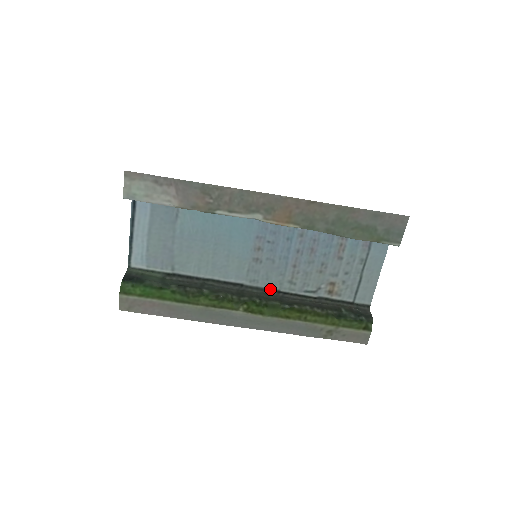
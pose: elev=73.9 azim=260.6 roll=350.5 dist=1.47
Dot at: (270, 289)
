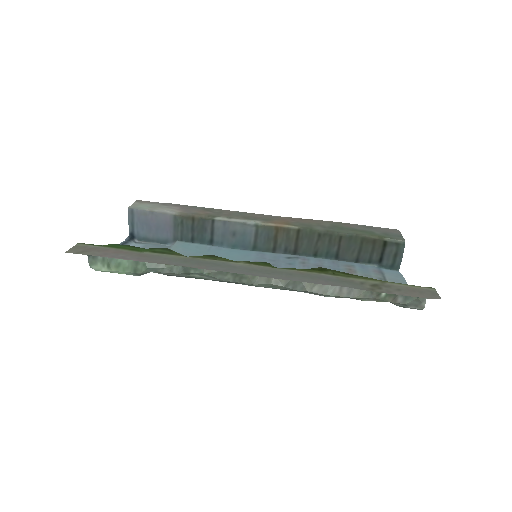
Dot at: occluded
